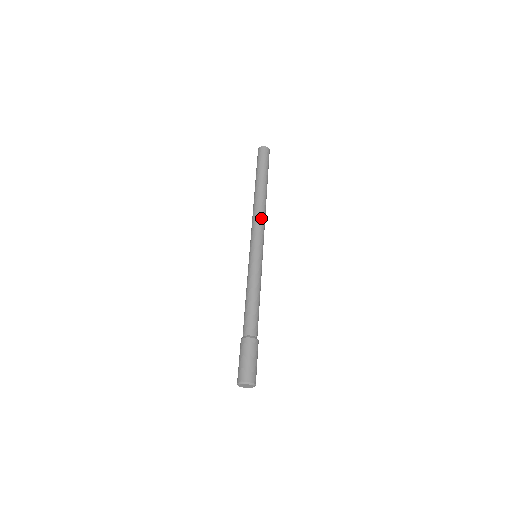
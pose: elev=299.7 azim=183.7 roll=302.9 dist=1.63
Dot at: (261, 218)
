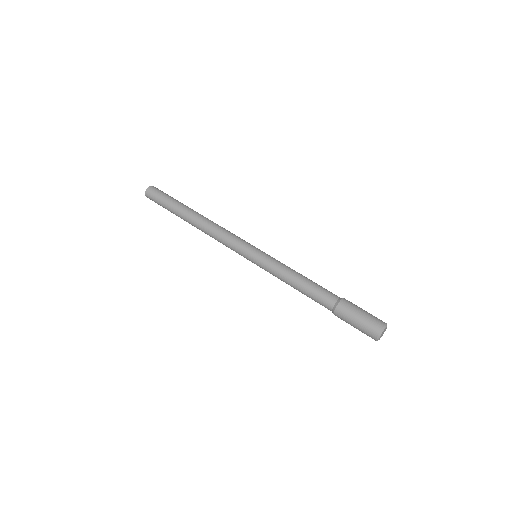
Dot at: (224, 229)
